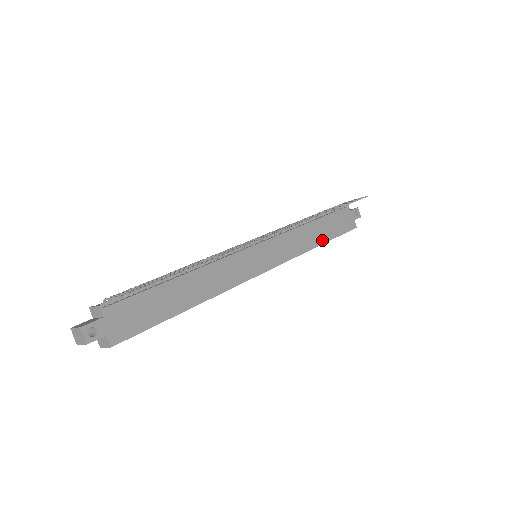
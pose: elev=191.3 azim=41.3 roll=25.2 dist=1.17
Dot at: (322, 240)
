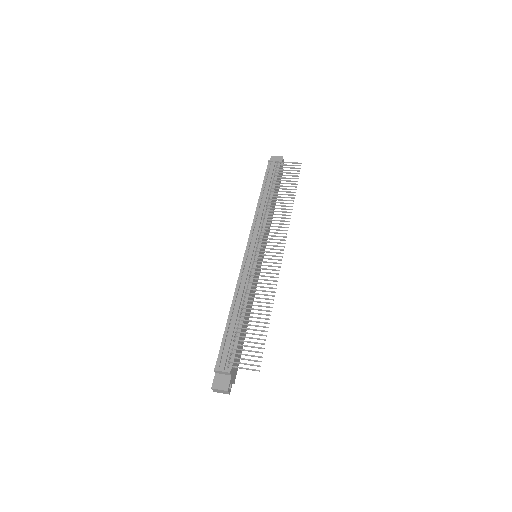
Dot at: (274, 207)
